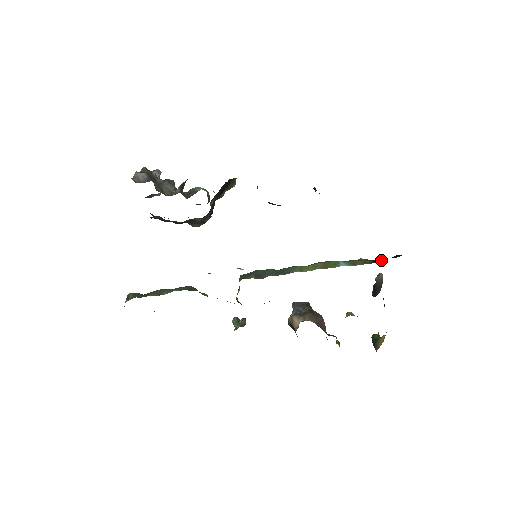
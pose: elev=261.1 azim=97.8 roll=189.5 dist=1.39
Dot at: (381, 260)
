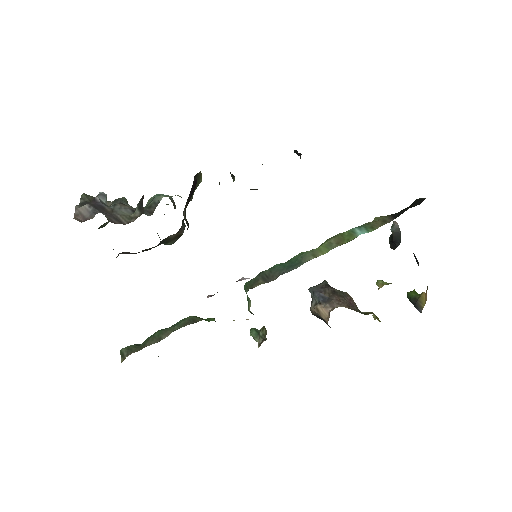
Dot at: (402, 213)
